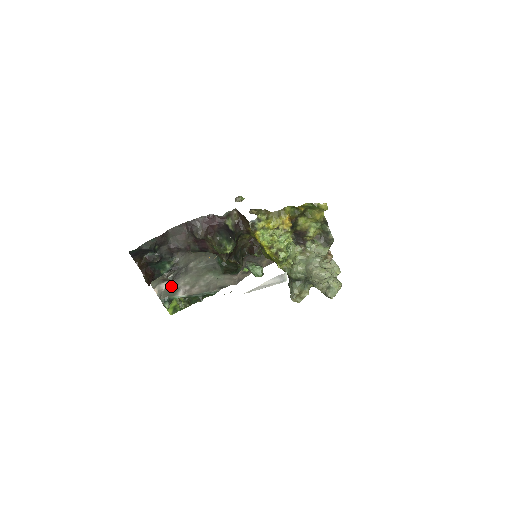
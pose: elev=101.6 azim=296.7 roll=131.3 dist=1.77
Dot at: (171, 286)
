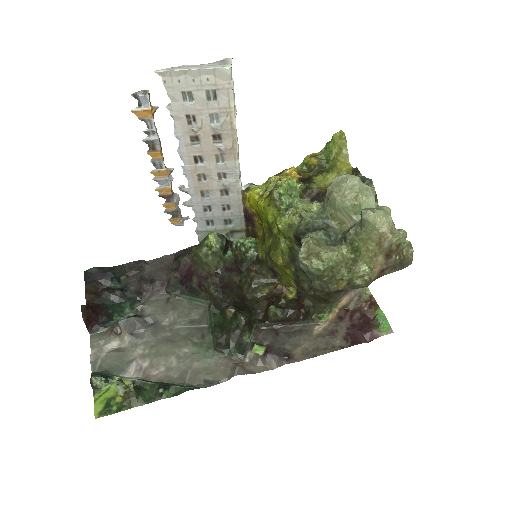
Dot at: (120, 351)
